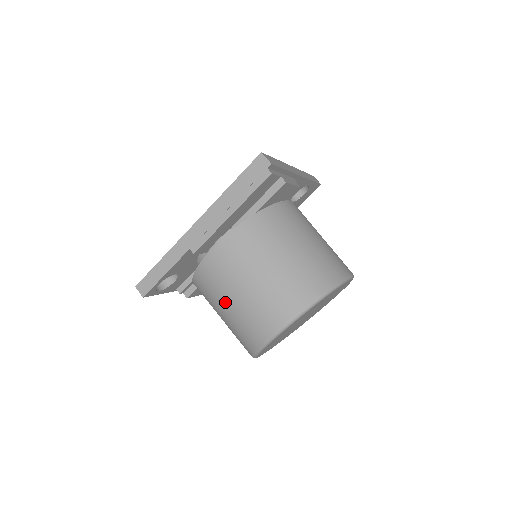
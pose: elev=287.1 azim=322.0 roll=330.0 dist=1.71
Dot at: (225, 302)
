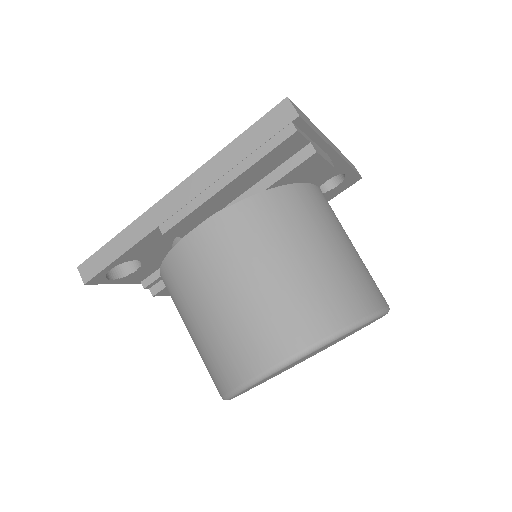
Dot at: (196, 313)
